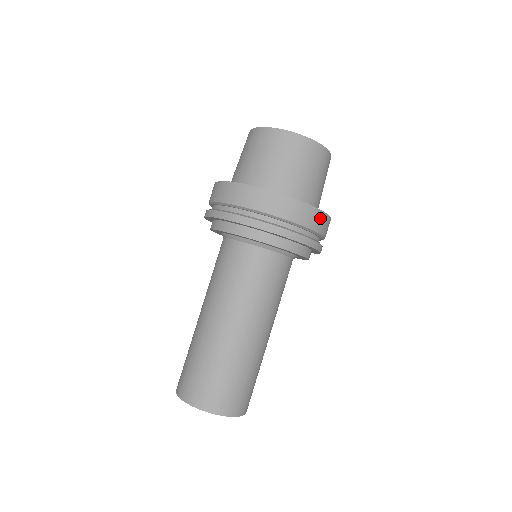
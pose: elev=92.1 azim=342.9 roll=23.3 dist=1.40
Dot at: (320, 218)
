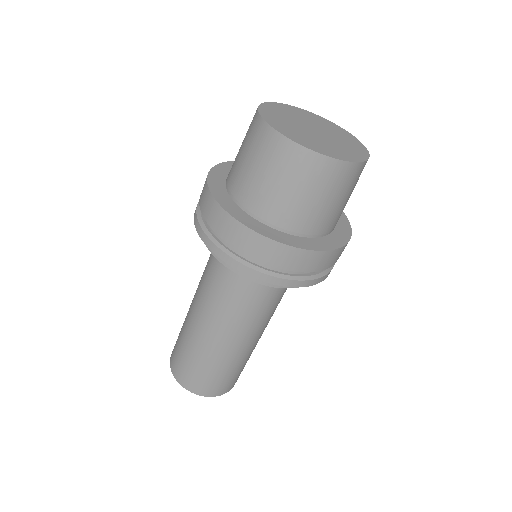
Dot at: (333, 256)
